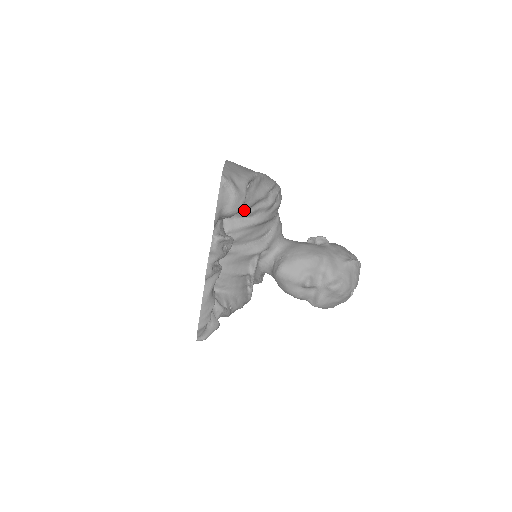
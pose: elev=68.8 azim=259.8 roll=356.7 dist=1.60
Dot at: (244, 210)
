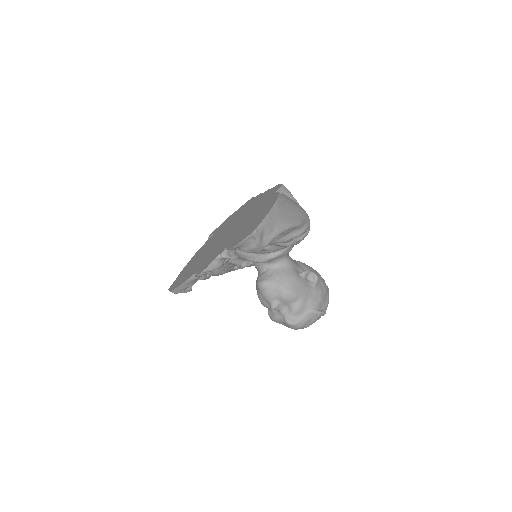
Dot at: occluded
